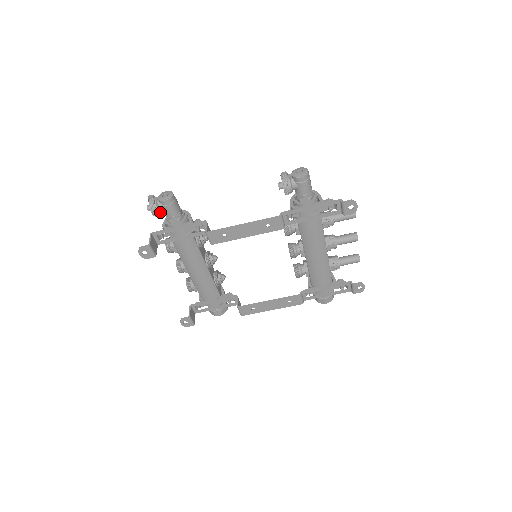
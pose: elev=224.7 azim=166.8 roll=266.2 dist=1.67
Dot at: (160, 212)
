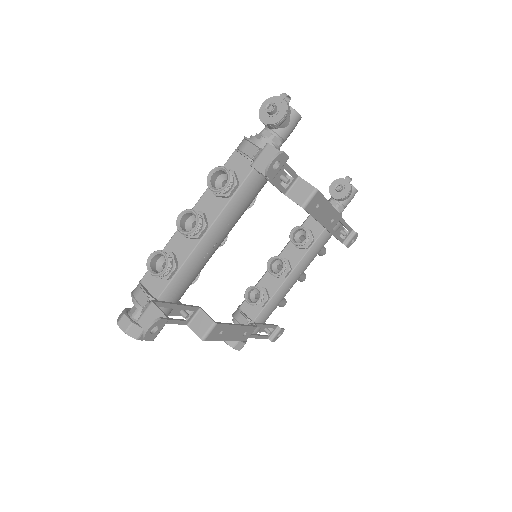
Dot at: (281, 124)
